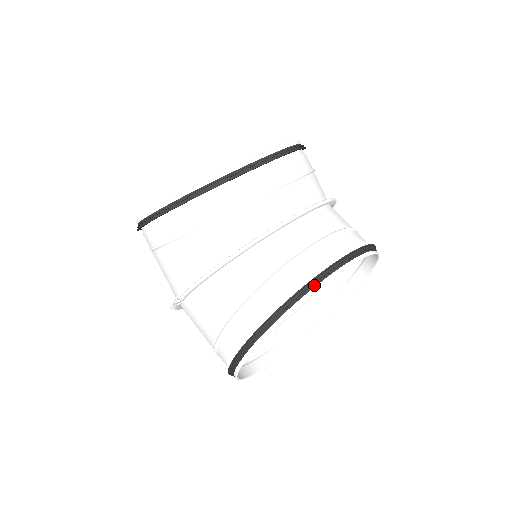
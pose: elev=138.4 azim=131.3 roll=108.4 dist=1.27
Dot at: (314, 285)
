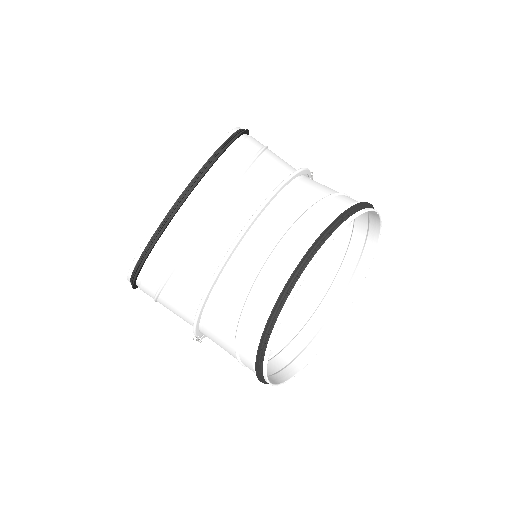
Dot at: (285, 298)
